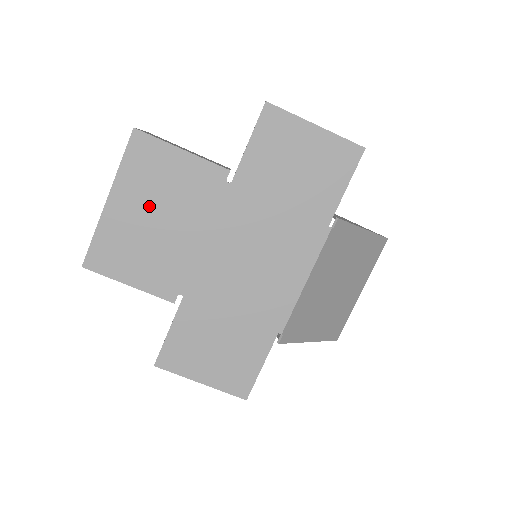
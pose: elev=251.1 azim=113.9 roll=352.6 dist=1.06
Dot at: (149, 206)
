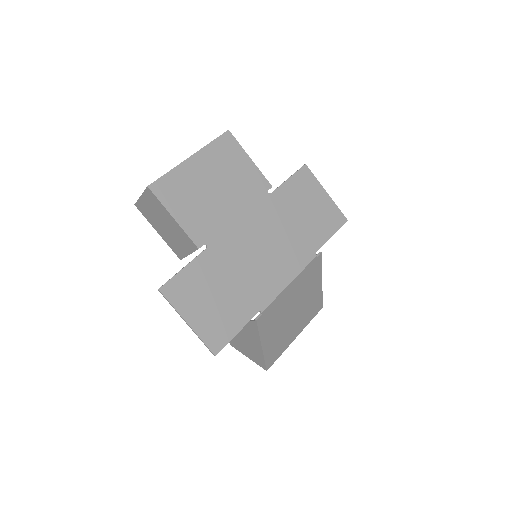
Dot at: (215, 177)
